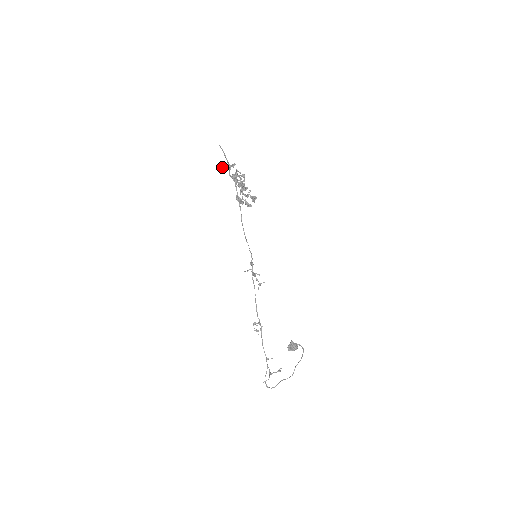
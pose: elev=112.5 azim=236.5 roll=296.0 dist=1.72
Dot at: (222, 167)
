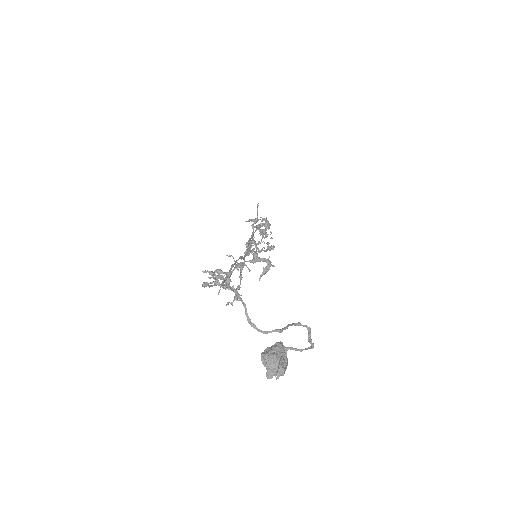
Dot at: (246, 221)
